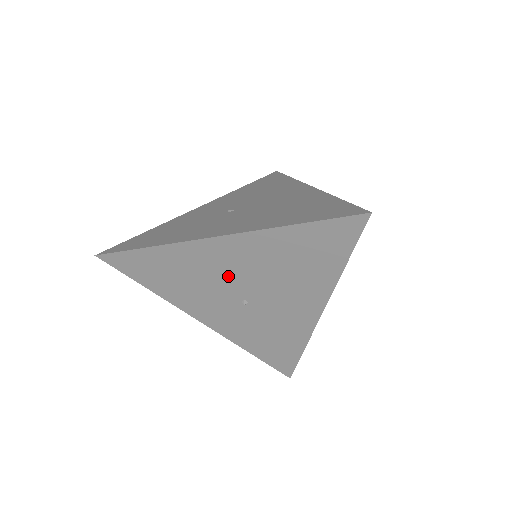
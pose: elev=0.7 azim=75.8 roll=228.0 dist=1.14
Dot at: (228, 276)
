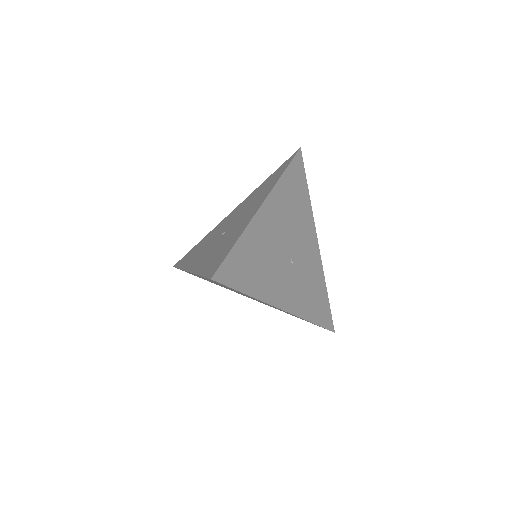
Dot at: (278, 239)
